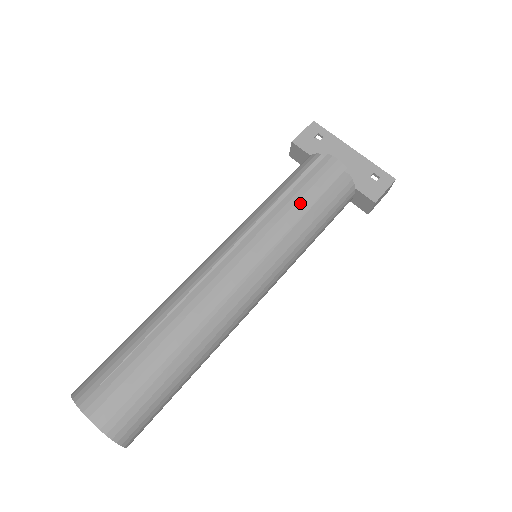
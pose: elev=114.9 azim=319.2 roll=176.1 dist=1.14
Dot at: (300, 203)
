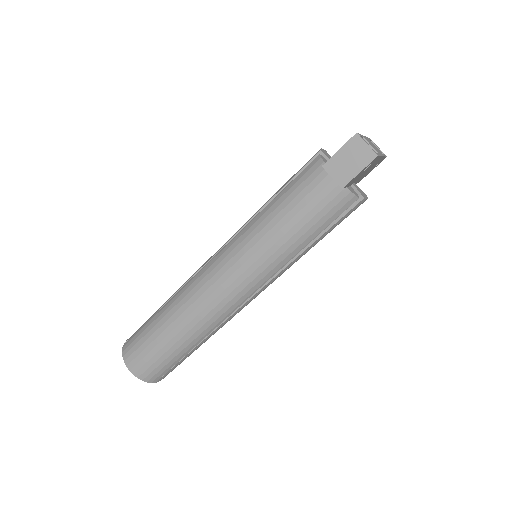
Dot at: occluded
